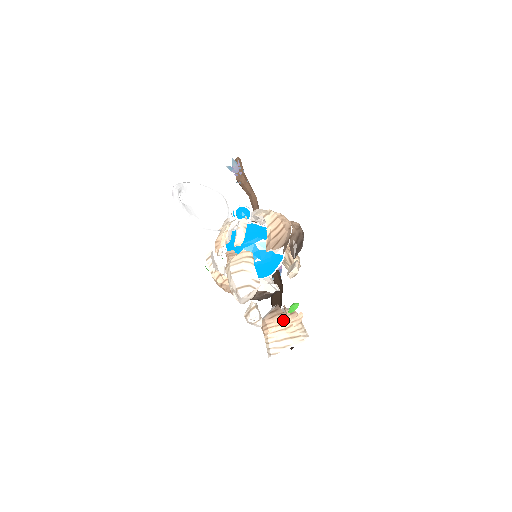
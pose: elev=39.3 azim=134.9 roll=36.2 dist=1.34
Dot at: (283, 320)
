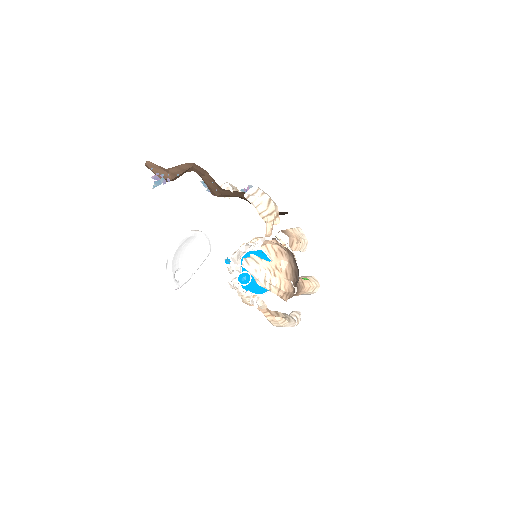
Dot at: (304, 290)
